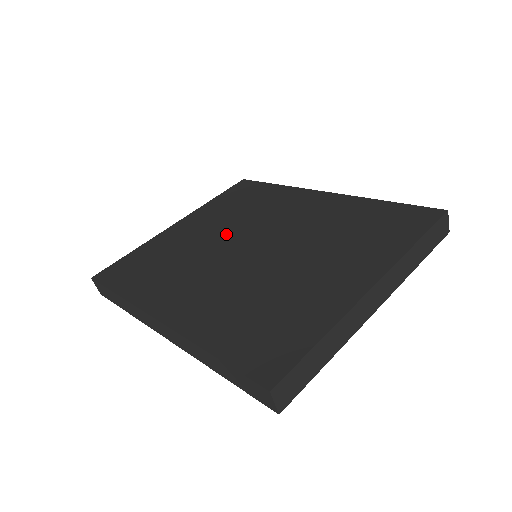
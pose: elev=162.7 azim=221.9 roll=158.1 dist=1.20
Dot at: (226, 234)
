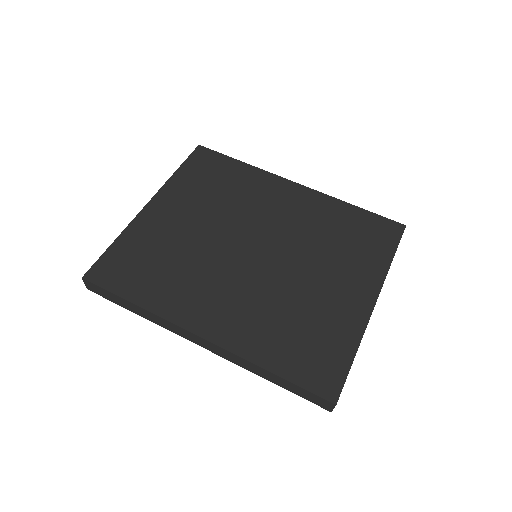
Dot at: (219, 228)
